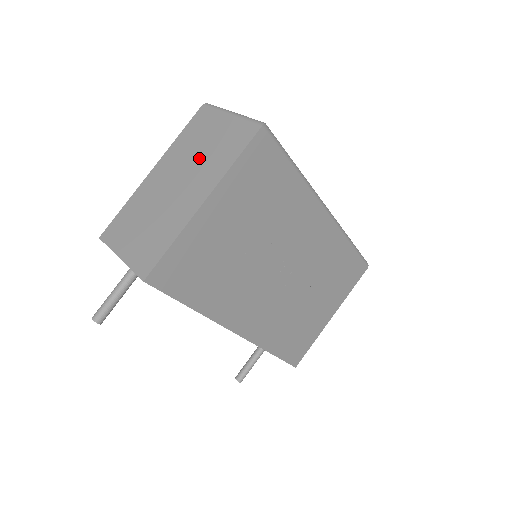
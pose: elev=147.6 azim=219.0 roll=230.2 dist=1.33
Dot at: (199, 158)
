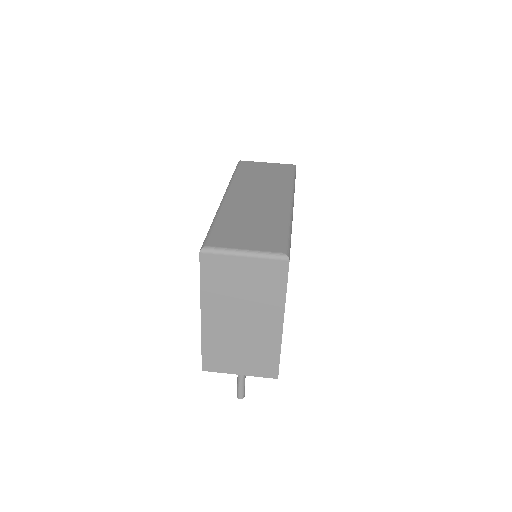
Dot at: (246, 298)
